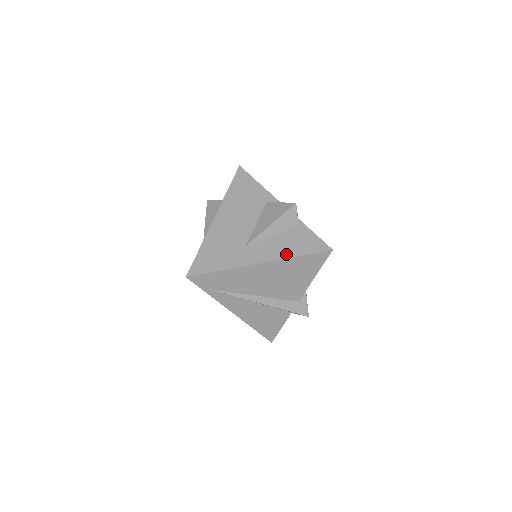
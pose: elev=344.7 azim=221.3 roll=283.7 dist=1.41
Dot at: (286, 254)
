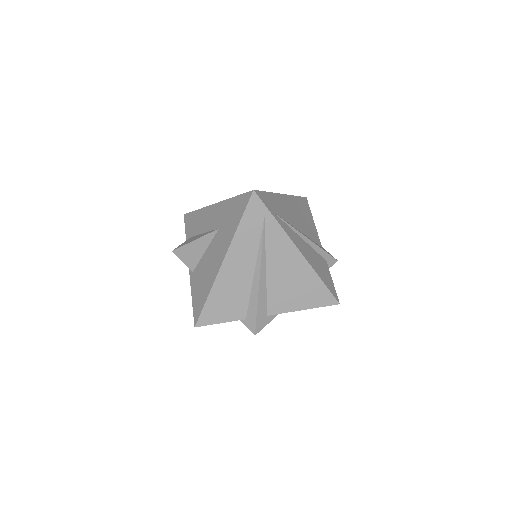
Dot at: occluded
